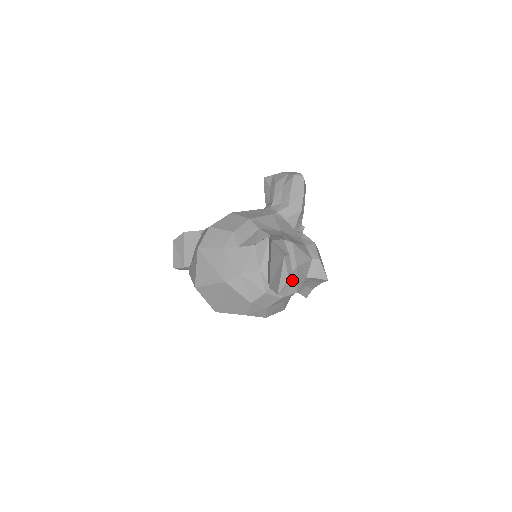
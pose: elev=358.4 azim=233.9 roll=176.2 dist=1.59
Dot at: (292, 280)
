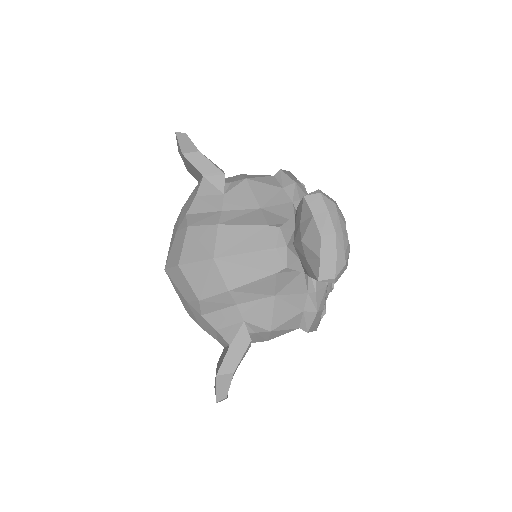
Dot at: occluded
